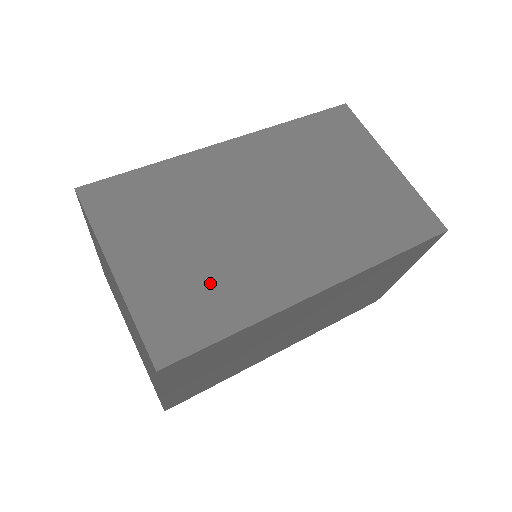
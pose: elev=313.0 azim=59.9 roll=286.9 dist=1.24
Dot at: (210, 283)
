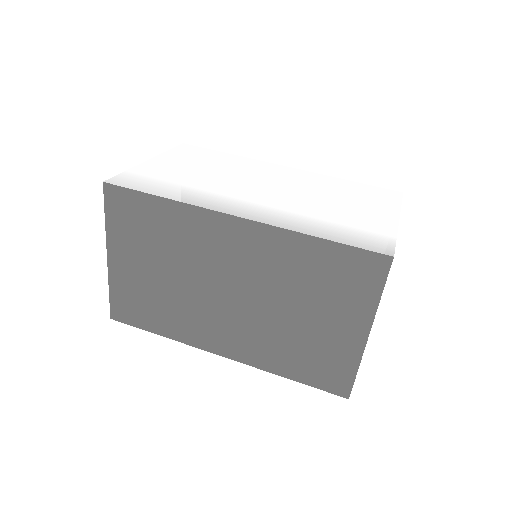
Dot at: (159, 303)
